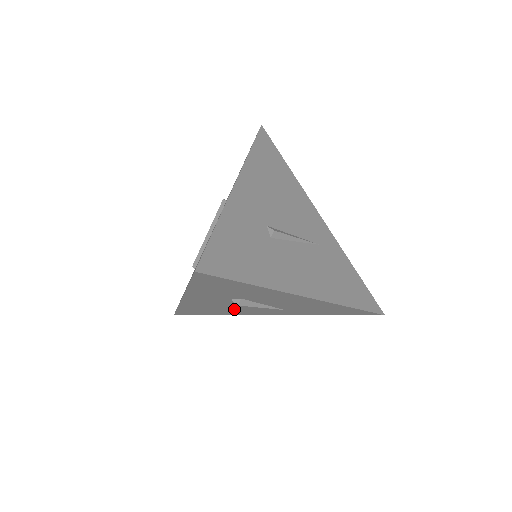
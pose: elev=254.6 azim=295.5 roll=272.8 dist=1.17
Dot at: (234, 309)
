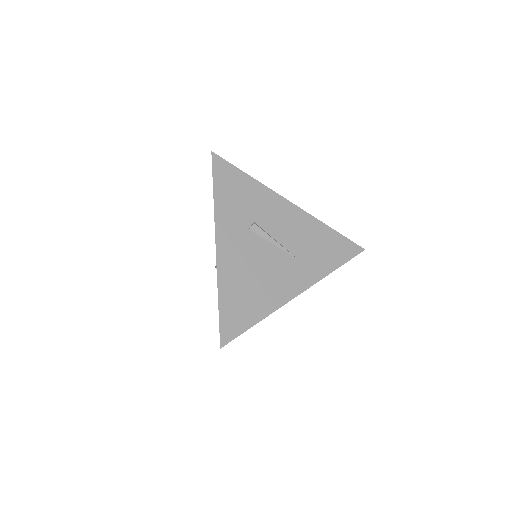
Dot at: (263, 276)
